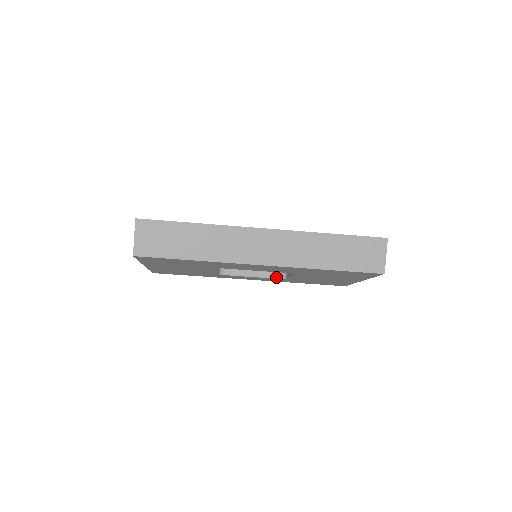
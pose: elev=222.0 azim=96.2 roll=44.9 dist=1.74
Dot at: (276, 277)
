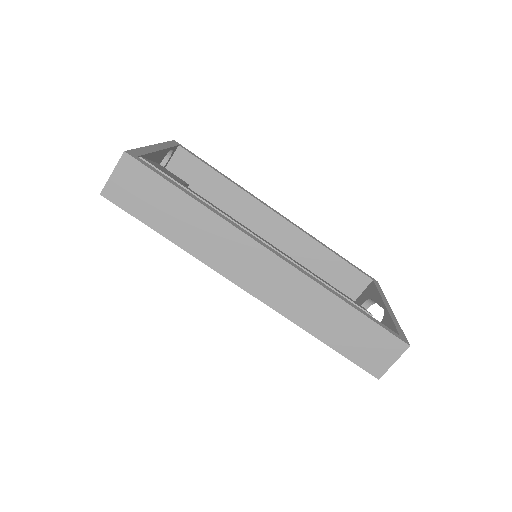
Dot at: occluded
